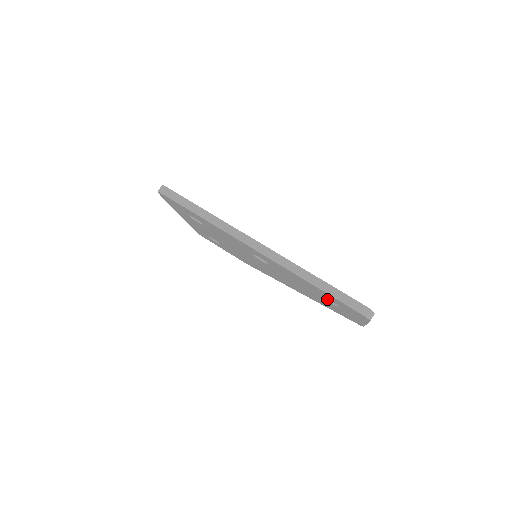
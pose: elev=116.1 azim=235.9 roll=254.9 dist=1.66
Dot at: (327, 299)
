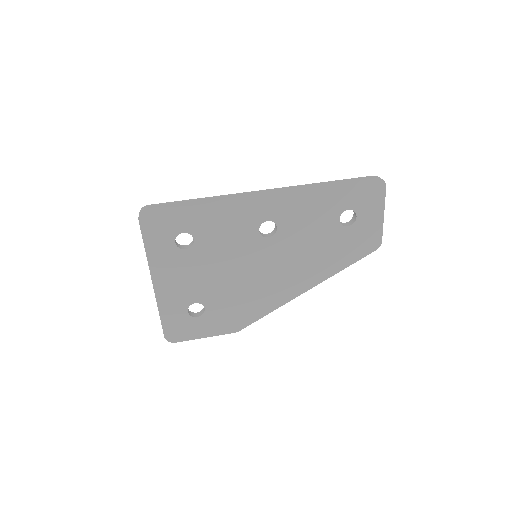
Dot at: (342, 225)
